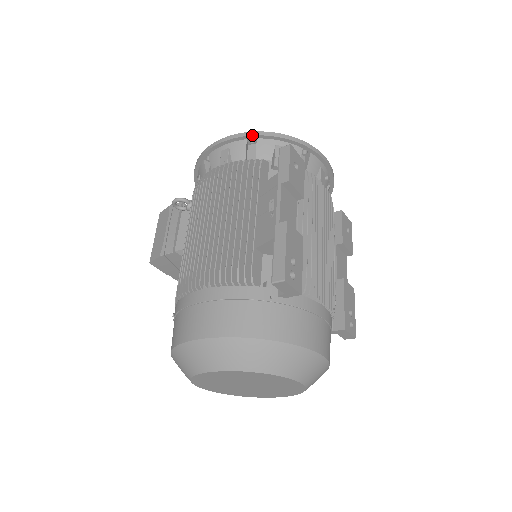
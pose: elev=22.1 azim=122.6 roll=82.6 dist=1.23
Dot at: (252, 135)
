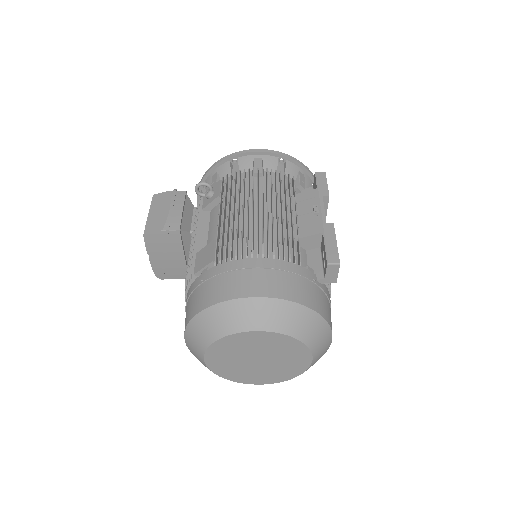
Dot at: (285, 156)
